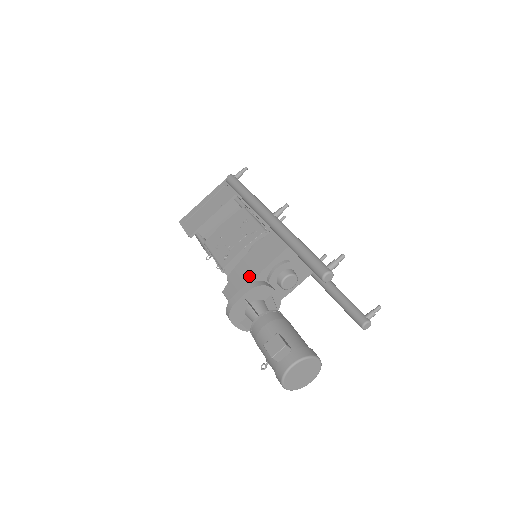
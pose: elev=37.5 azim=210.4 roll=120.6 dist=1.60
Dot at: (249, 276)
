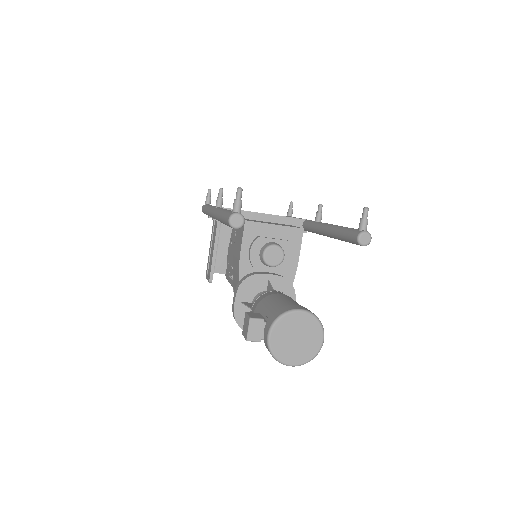
Dot at: (237, 278)
